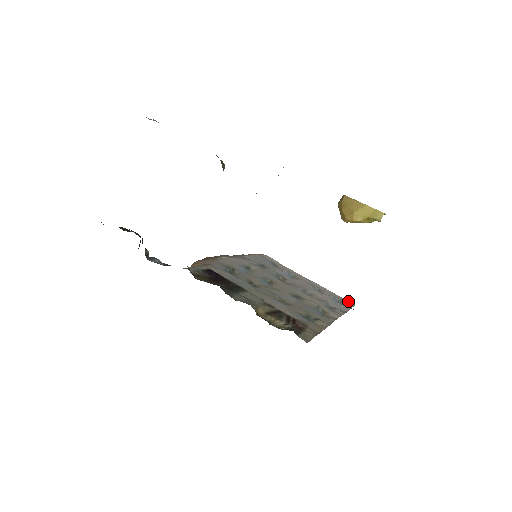
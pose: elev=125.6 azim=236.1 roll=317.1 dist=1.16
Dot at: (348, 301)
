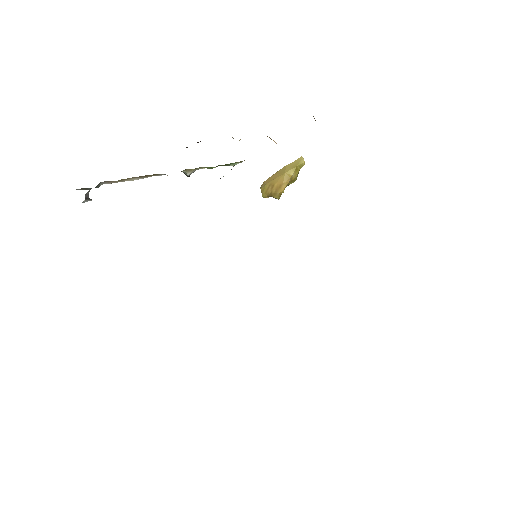
Dot at: occluded
